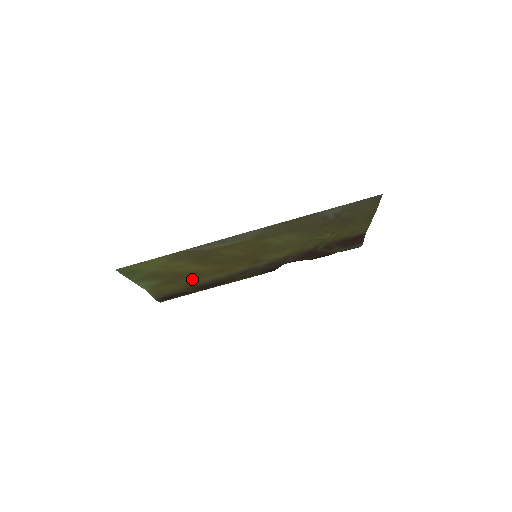
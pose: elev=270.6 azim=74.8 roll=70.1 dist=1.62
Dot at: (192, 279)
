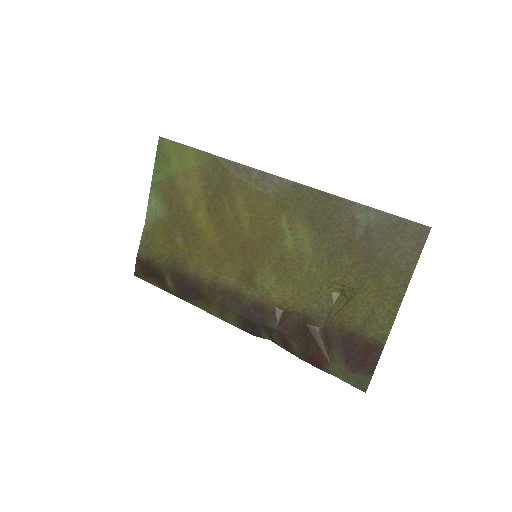
Dot at: (184, 248)
